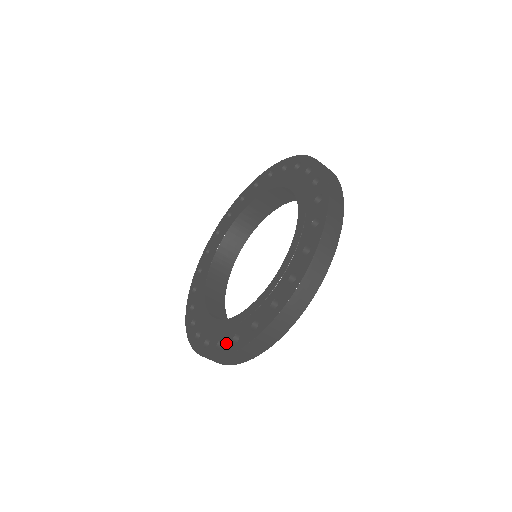
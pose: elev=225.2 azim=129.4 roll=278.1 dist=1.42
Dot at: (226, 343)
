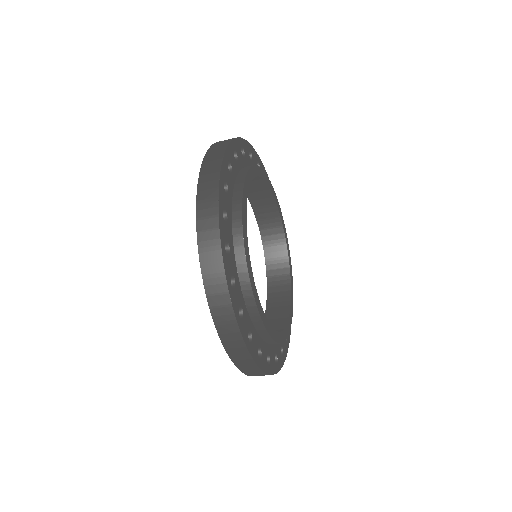
Dot at: occluded
